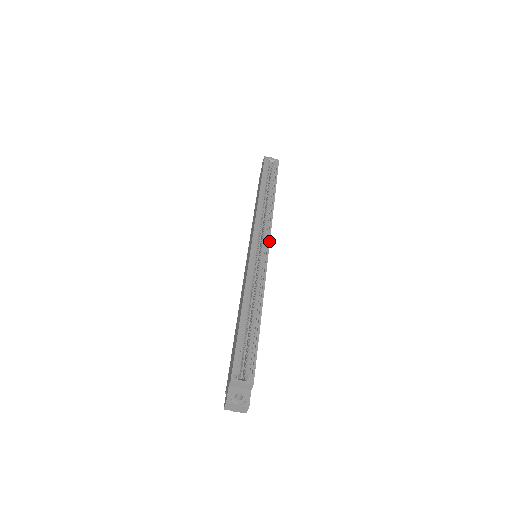
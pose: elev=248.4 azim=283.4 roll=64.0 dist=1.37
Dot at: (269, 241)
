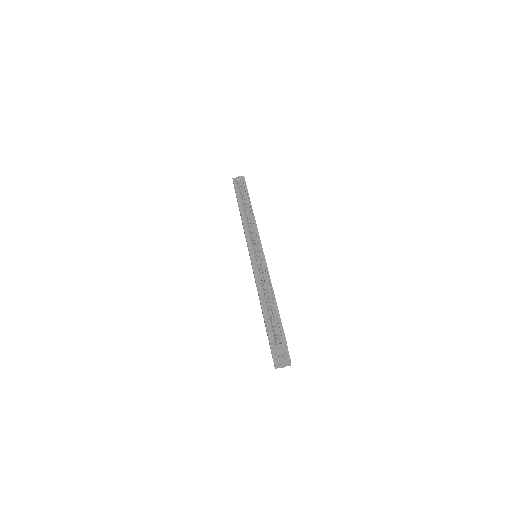
Dot at: (260, 241)
